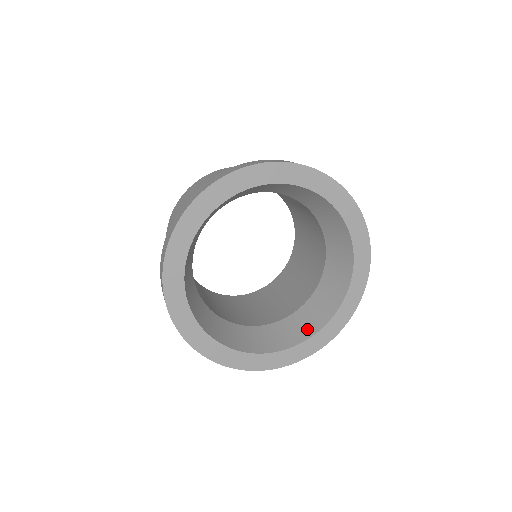
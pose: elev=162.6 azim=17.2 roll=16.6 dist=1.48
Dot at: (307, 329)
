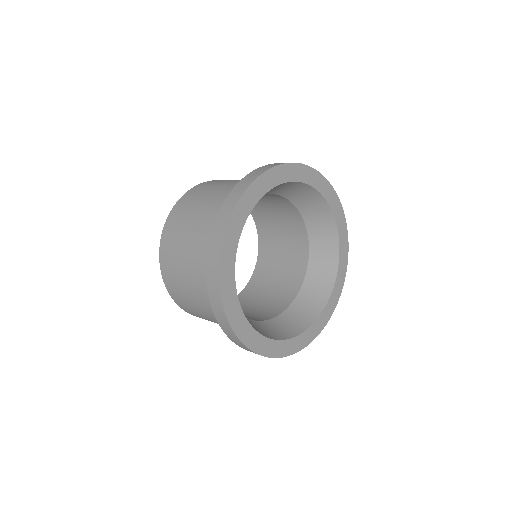
Dot at: (315, 307)
